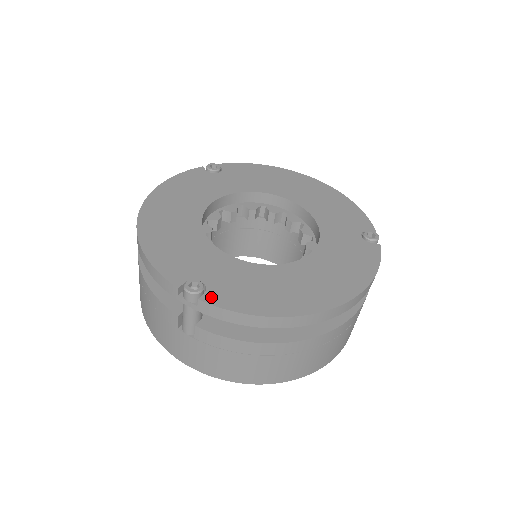
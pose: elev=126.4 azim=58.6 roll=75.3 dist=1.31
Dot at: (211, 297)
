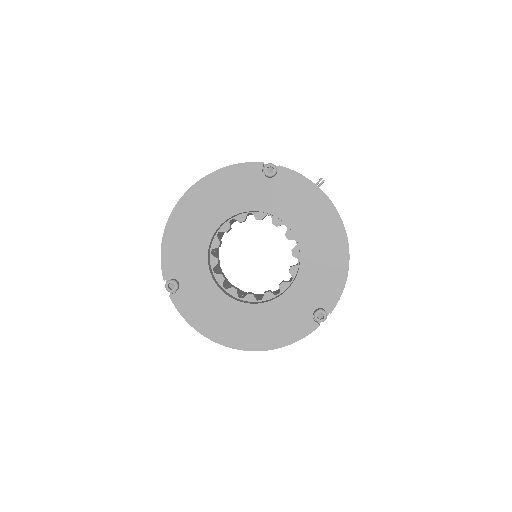
Dot at: (176, 298)
